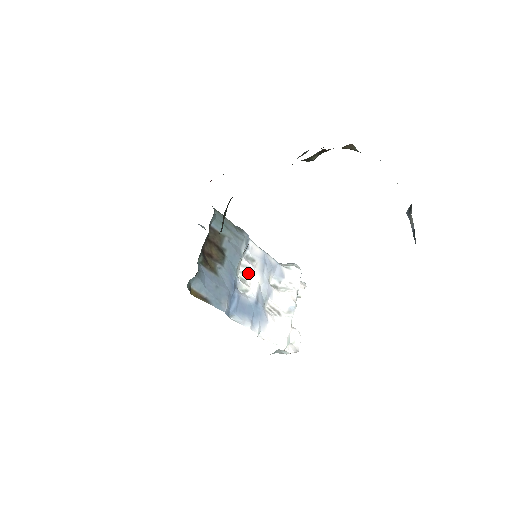
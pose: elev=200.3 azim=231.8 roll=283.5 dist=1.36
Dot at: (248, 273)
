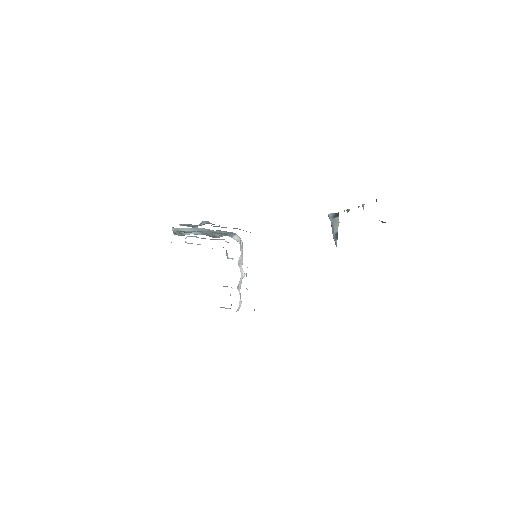
Dot at: occluded
